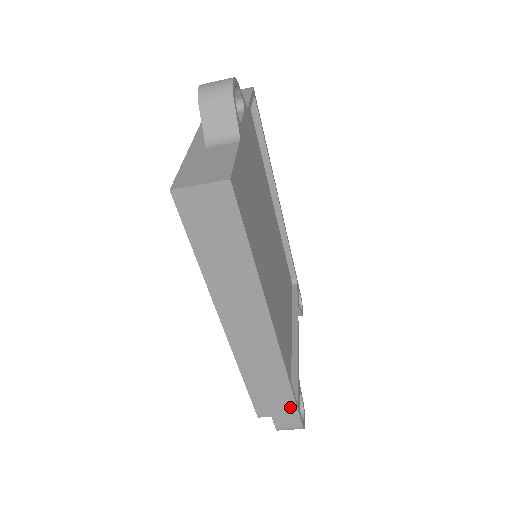
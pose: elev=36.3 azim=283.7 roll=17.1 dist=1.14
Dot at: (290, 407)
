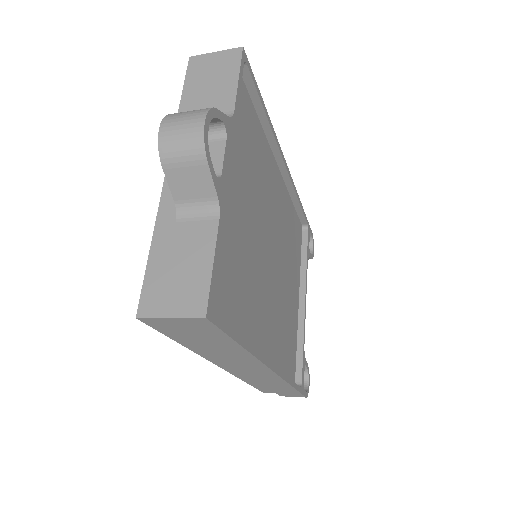
Dot at: (293, 392)
